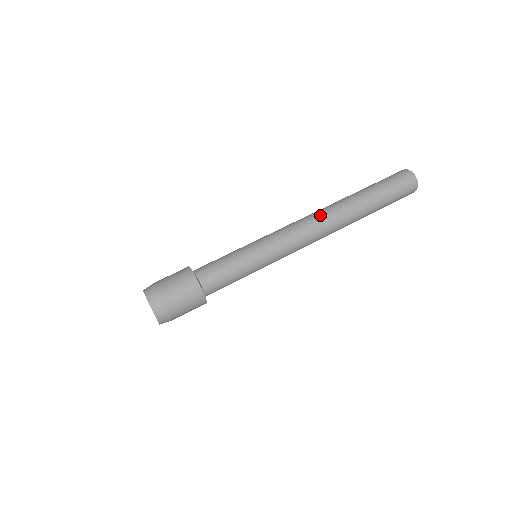
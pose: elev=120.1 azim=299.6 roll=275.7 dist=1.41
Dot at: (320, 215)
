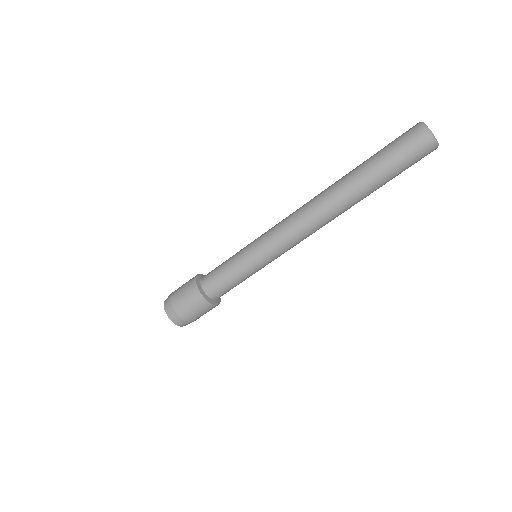
Dot at: (322, 222)
